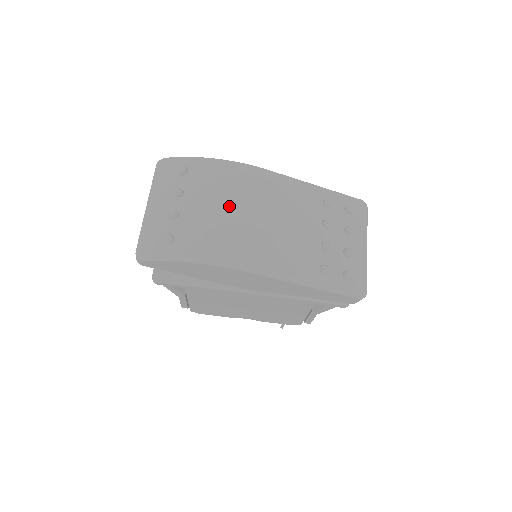
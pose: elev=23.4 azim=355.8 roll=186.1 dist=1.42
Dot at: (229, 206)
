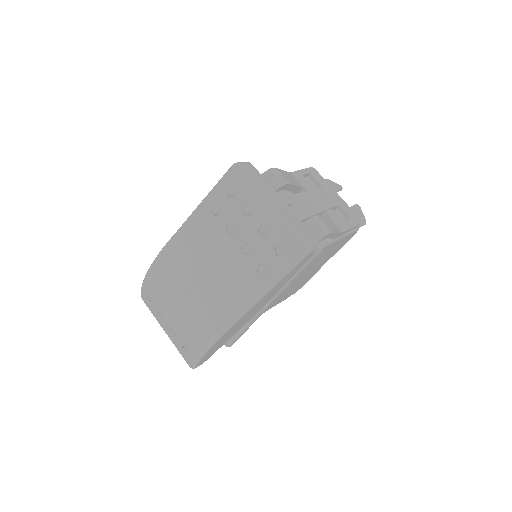
Dot at: (179, 300)
